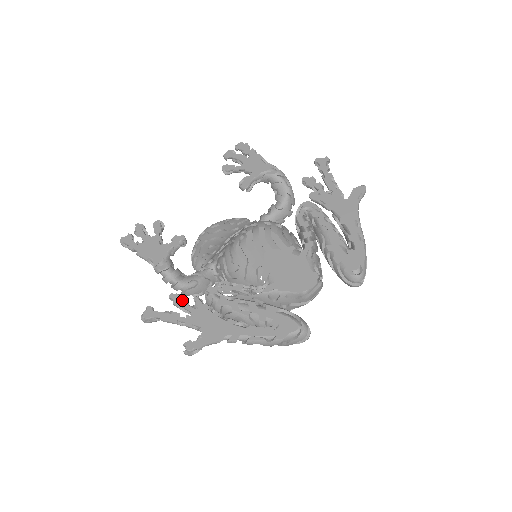
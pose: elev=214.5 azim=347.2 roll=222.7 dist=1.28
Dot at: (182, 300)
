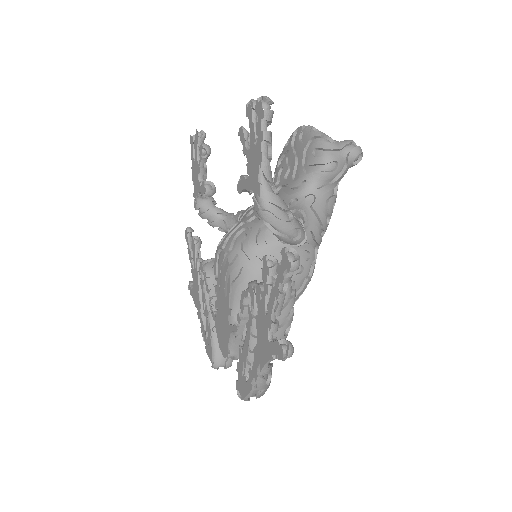
Dot at: (194, 251)
